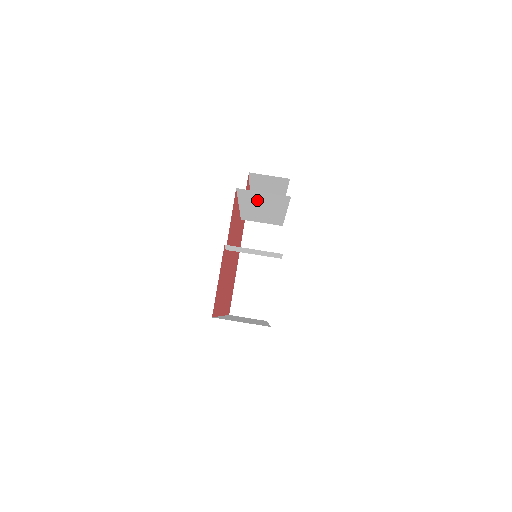
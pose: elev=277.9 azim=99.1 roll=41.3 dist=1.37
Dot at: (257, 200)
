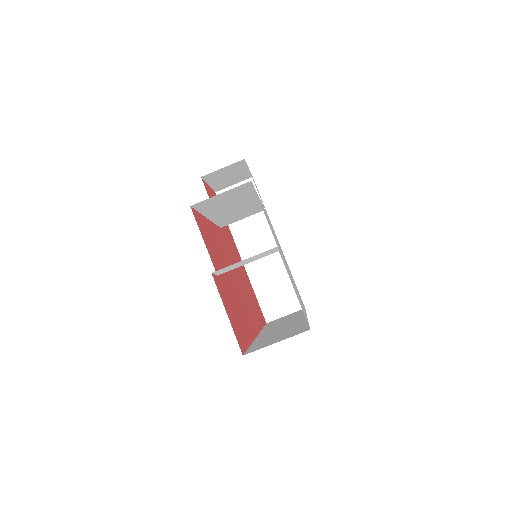
Dot at: (221, 204)
